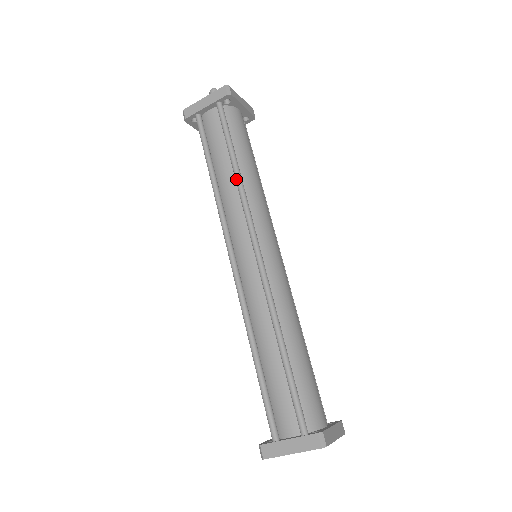
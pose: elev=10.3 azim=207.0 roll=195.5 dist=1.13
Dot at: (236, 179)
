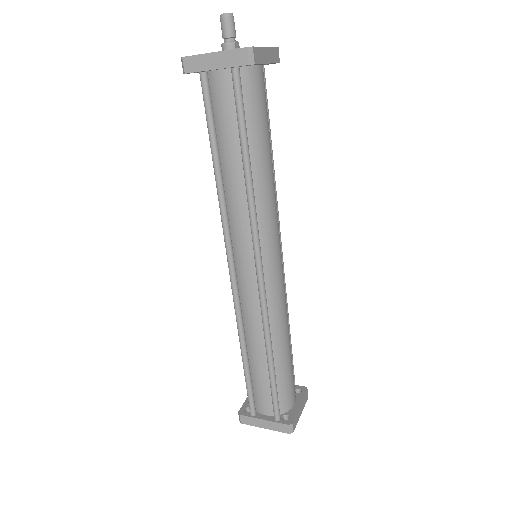
Dot at: (246, 189)
